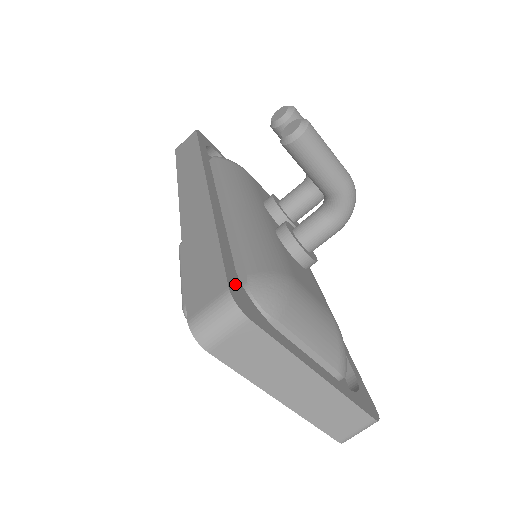
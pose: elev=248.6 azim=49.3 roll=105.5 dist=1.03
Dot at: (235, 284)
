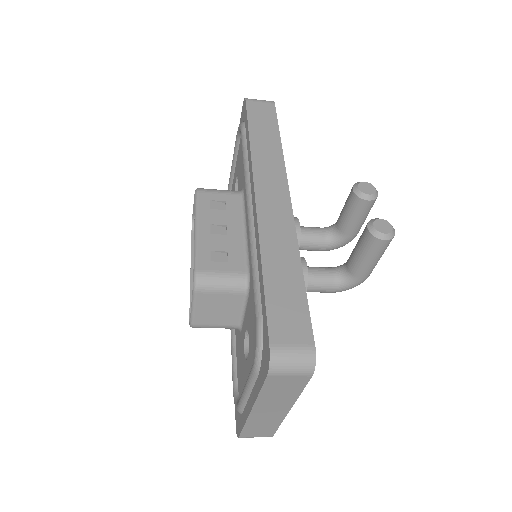
Dot at: occluded
